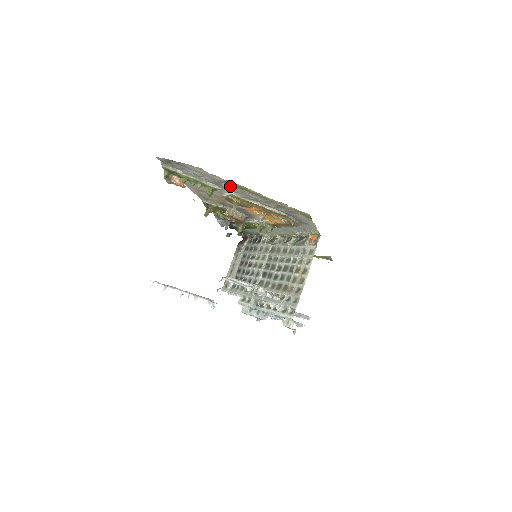
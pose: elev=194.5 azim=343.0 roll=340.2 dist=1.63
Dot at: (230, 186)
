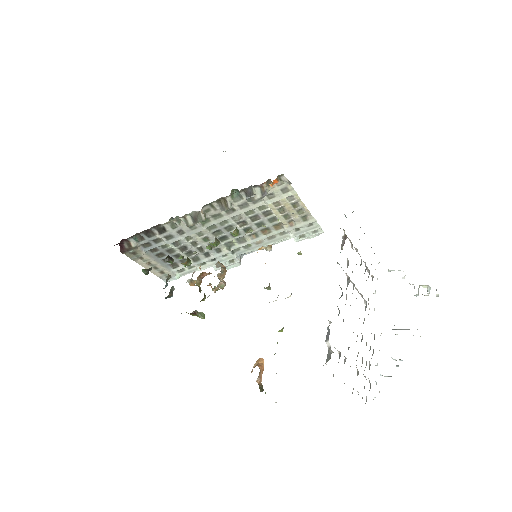
Dot at: occluded
